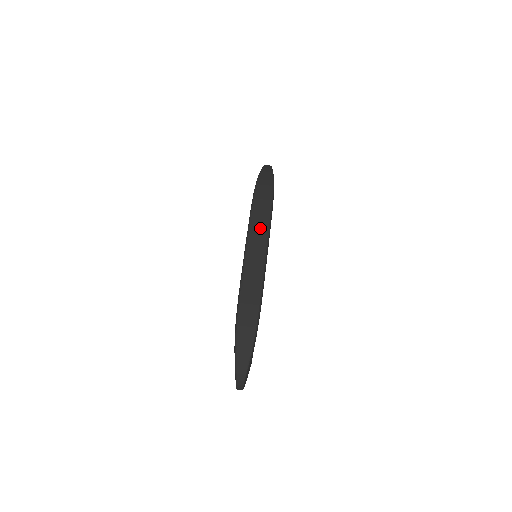
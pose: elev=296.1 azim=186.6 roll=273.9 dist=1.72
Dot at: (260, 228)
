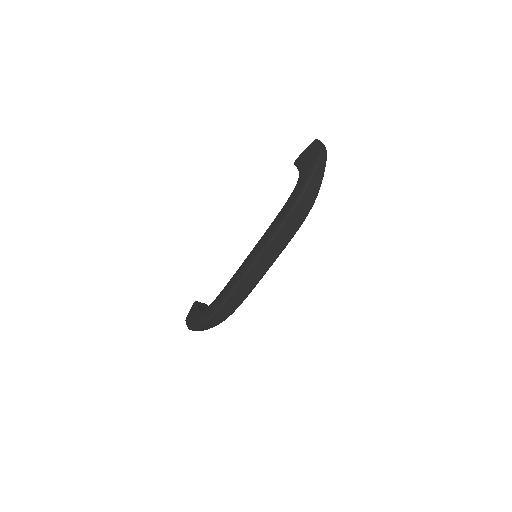
Dot at: (276, 250)
